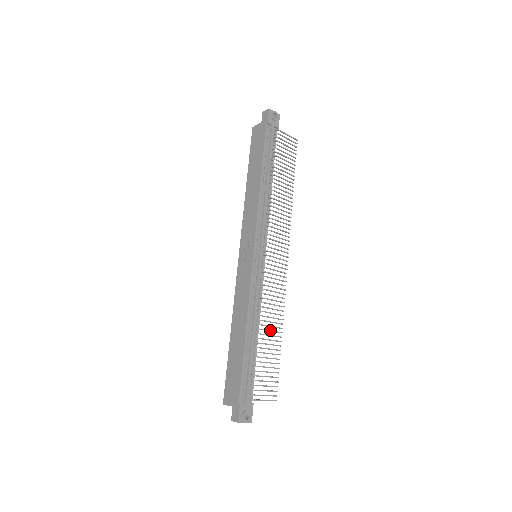
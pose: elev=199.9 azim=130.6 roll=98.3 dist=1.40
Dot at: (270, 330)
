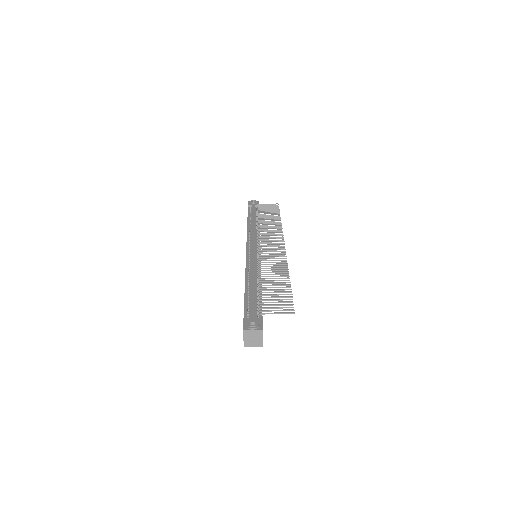
Dot at: (272, 276)
